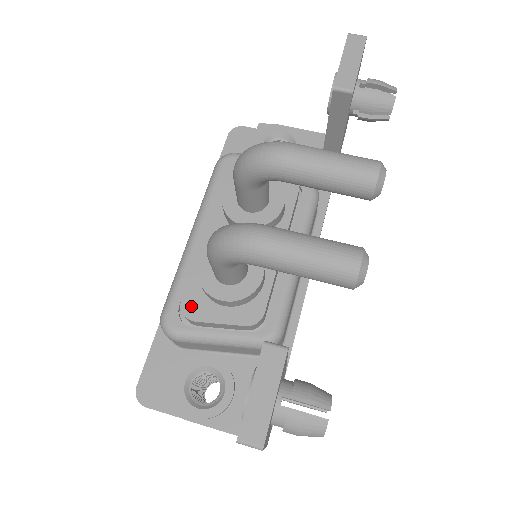
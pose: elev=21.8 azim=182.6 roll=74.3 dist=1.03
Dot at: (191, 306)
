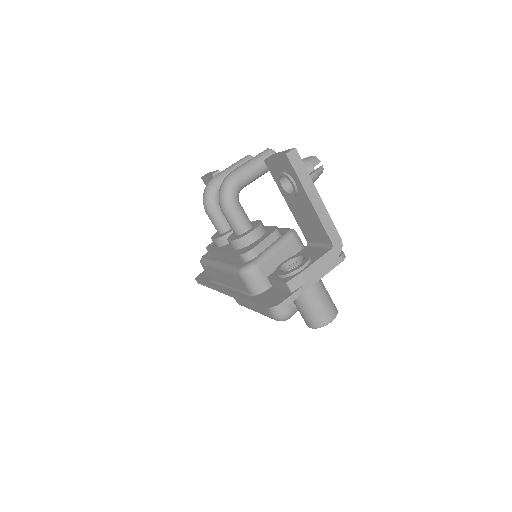
Dot at: (246, 250)
